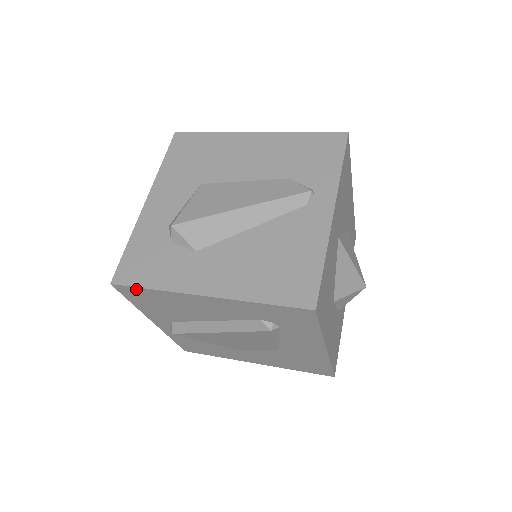
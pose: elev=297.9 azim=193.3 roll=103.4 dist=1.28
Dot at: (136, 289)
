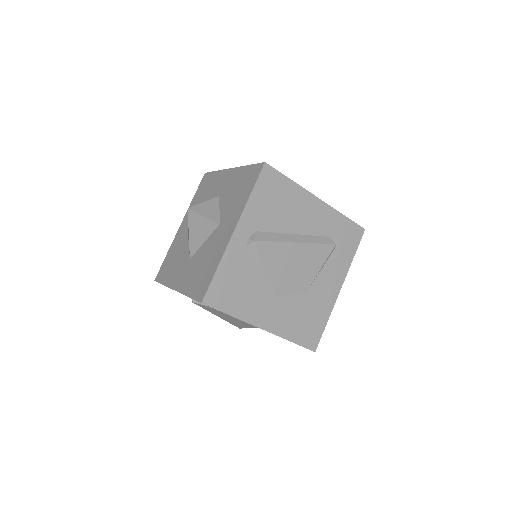
Dot at: (278, 175)
